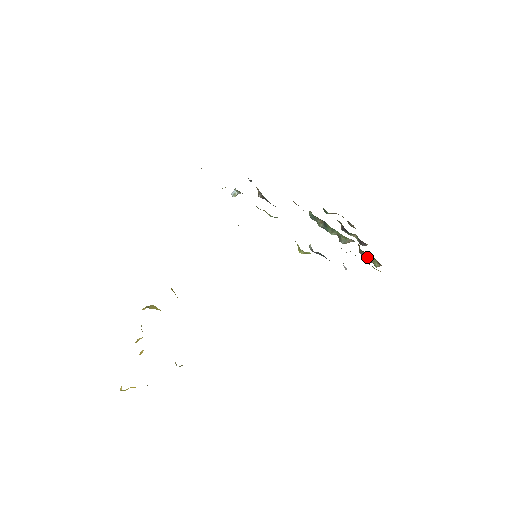
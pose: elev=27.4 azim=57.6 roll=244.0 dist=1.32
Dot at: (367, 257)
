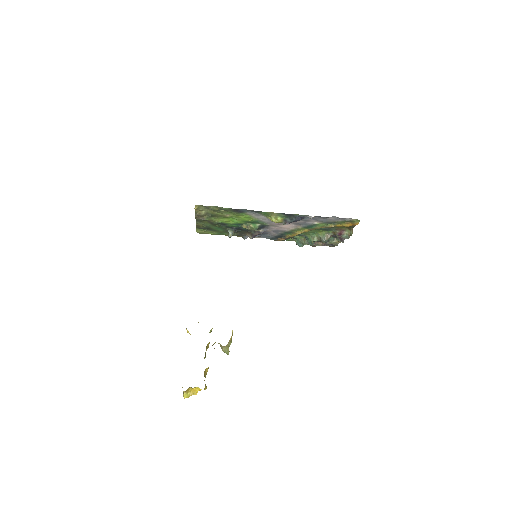
Dot at: (343, 234)
